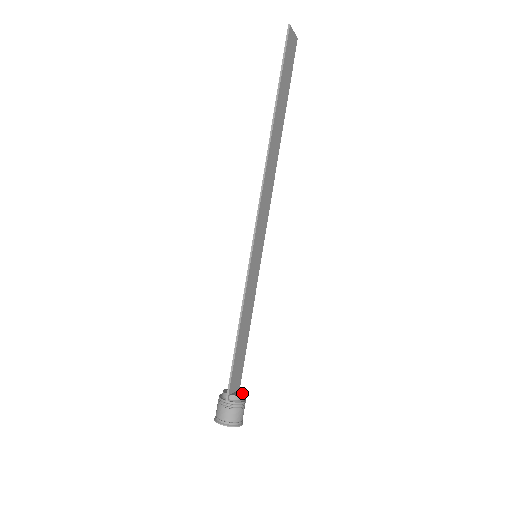
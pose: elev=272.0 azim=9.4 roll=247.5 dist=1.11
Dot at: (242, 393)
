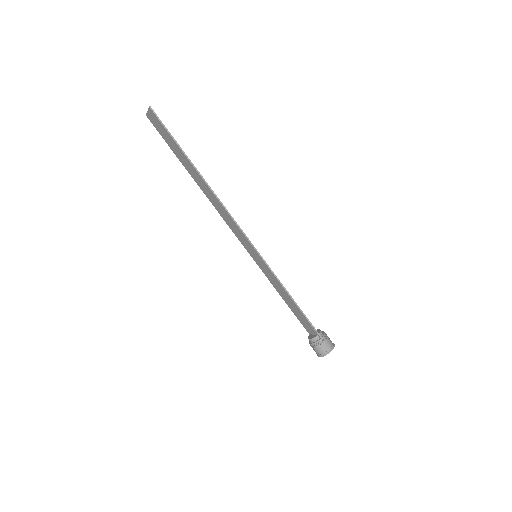
Dot at: occluded
